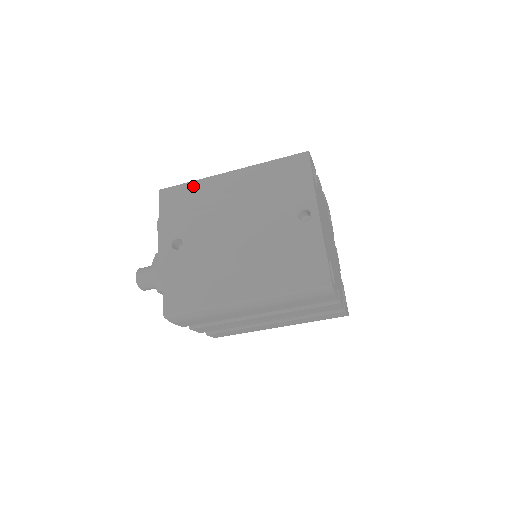
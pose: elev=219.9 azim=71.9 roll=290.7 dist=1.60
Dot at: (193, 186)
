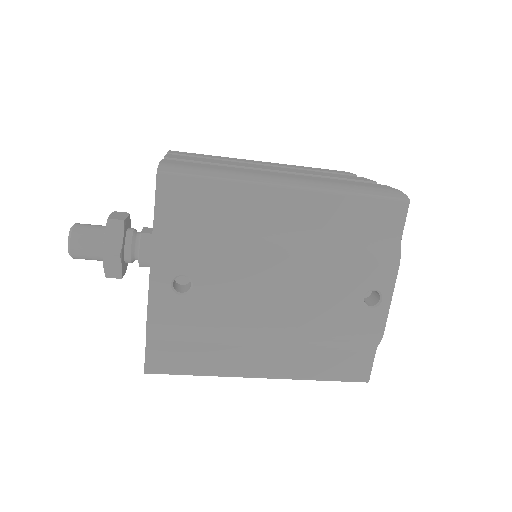
Dot at: (222, 190)
